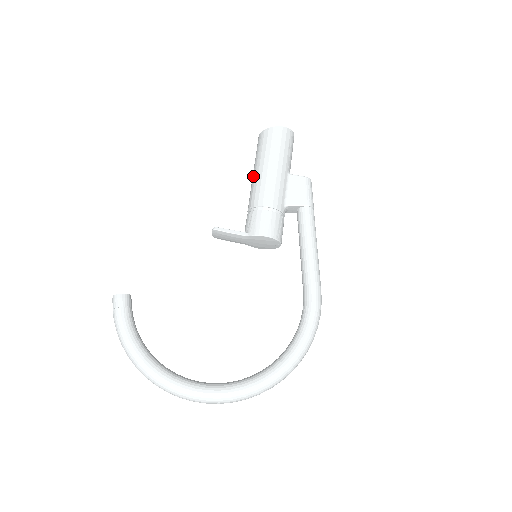
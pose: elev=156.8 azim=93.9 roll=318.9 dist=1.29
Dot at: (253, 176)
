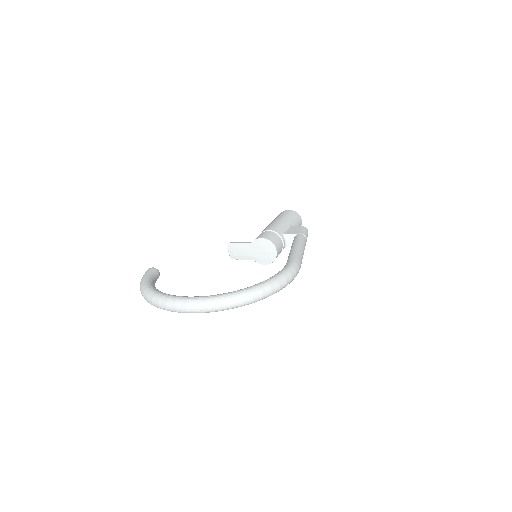
Dot at: occluded
